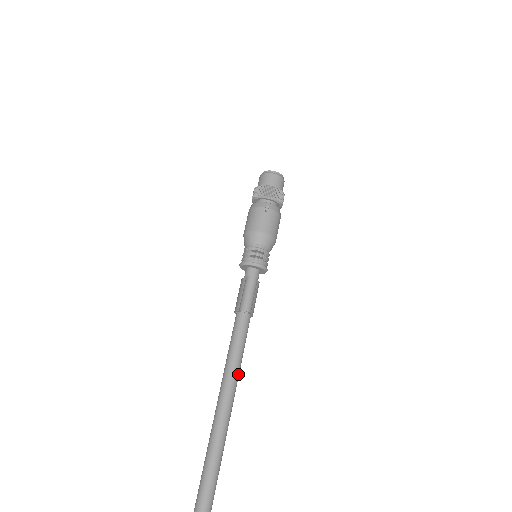
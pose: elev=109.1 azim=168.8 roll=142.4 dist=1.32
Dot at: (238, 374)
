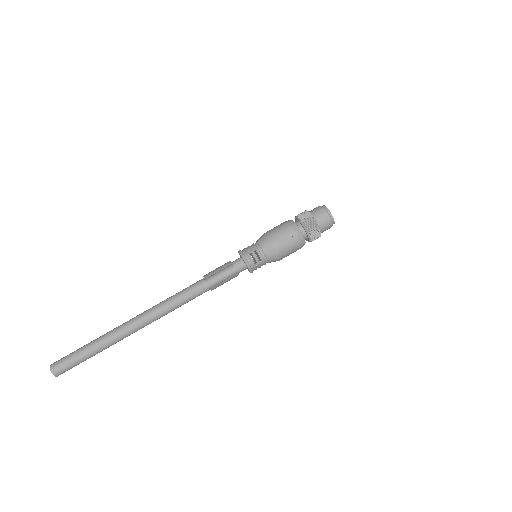
Dot at: (164, 315)
